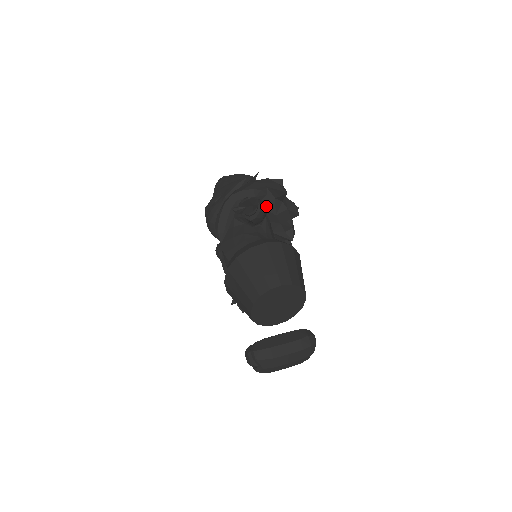
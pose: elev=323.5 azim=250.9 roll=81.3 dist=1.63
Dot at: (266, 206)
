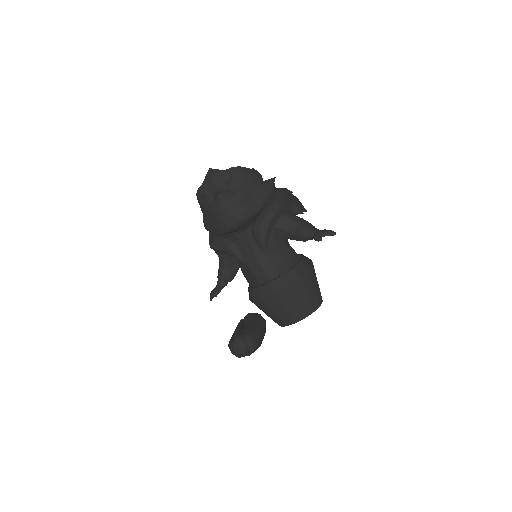
Dot at: occluded
